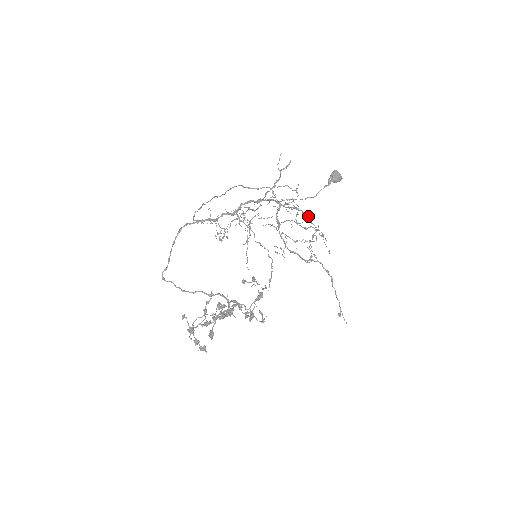
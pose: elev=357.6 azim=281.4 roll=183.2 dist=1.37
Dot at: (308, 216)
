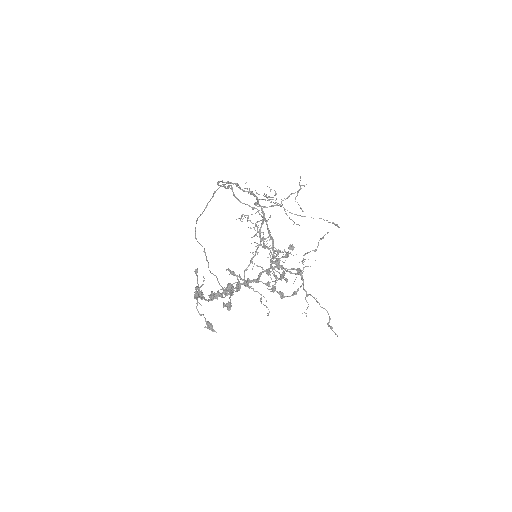
Dot at: occluded
